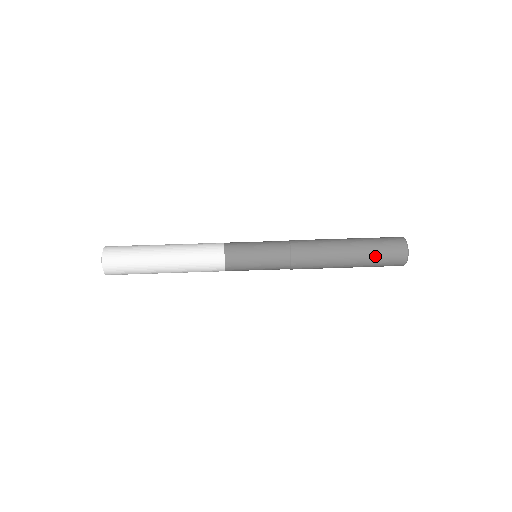
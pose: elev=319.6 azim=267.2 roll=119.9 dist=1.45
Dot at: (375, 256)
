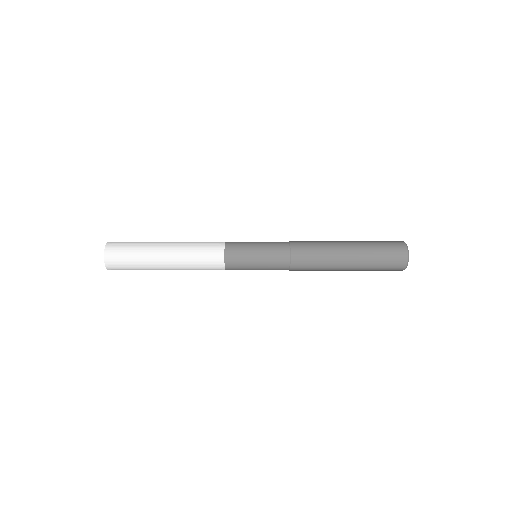
Dot at: (373, 243)
